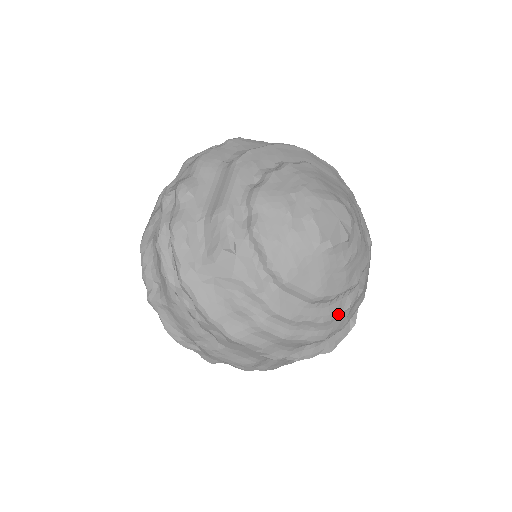
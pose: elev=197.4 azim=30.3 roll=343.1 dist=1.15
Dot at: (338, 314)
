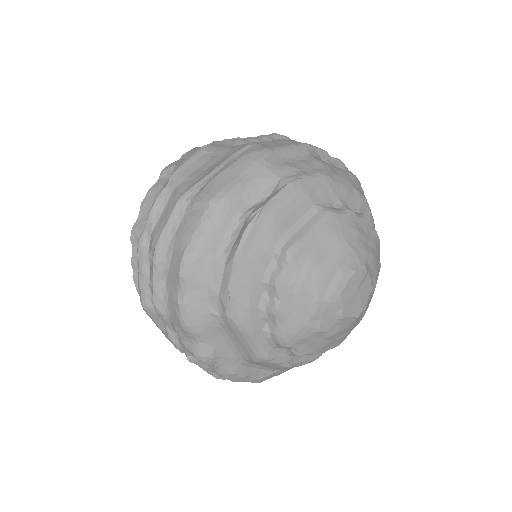
Dot at: occluded
